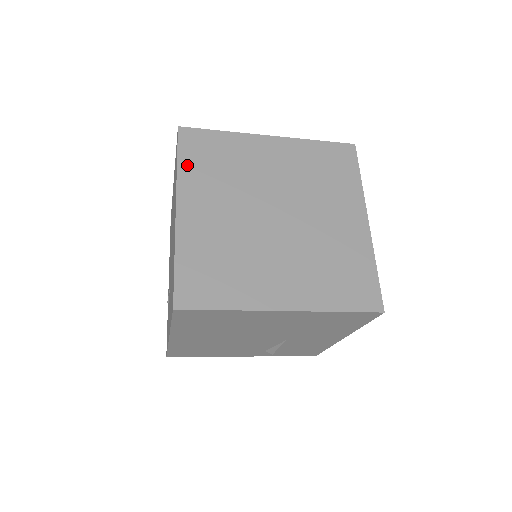
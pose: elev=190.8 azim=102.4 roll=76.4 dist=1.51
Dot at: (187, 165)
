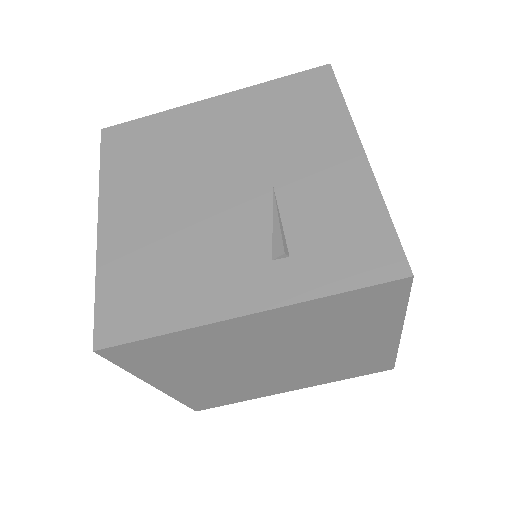
Dot at: occluded
